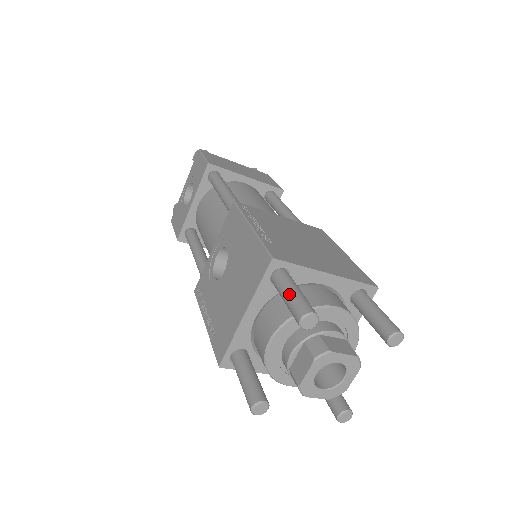
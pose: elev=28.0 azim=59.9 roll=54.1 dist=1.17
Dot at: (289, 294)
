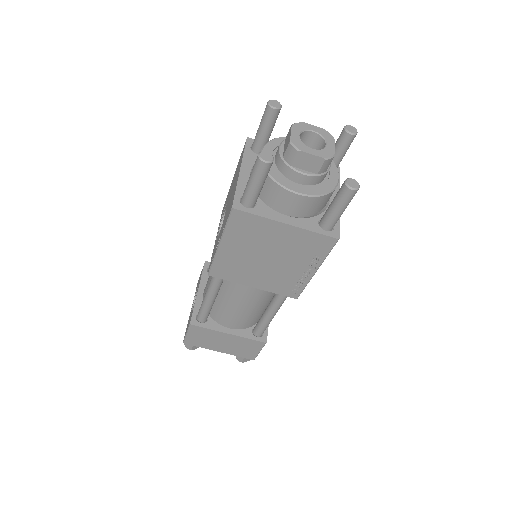
Dot at: (261, 122)
